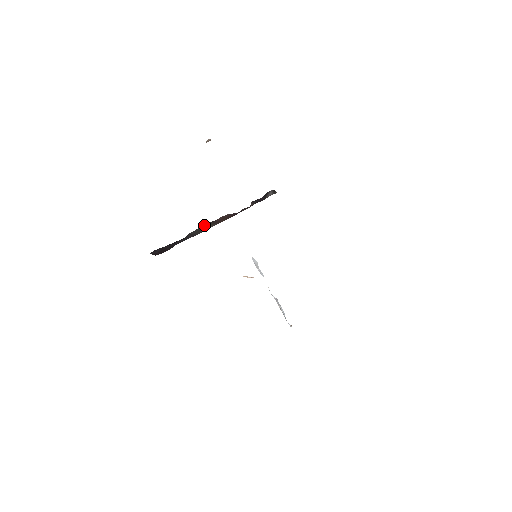
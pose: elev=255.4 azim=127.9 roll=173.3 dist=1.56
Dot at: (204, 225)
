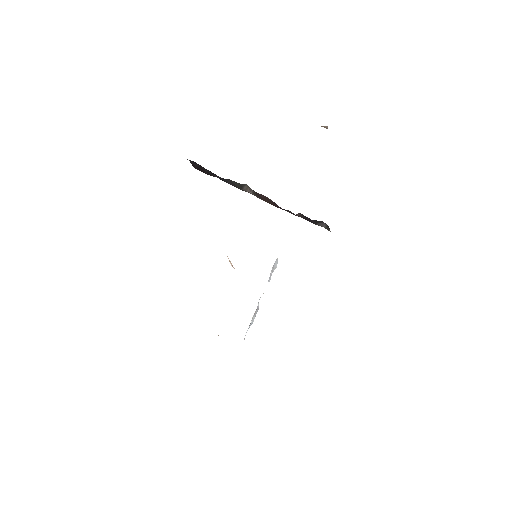
Dot at: (249, 187)
